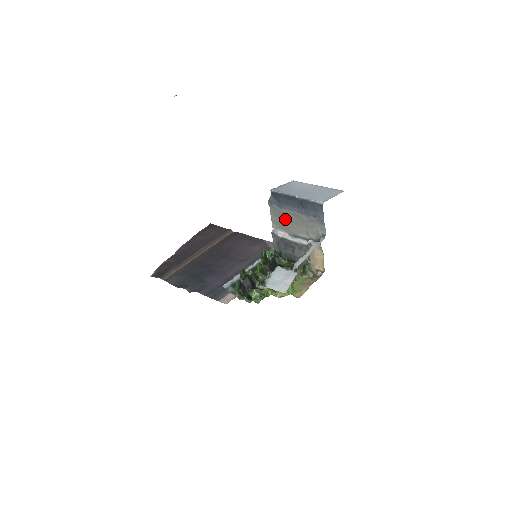
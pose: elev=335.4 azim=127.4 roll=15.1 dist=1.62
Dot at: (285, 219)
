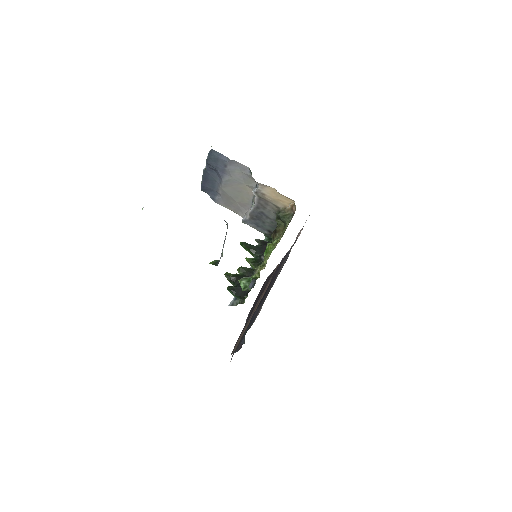
Dot at: (231, 198)
